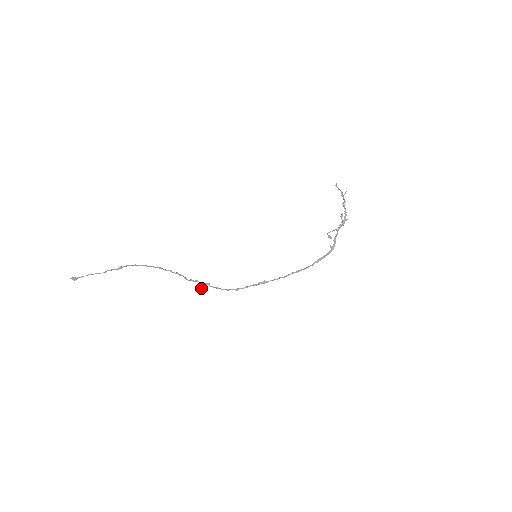
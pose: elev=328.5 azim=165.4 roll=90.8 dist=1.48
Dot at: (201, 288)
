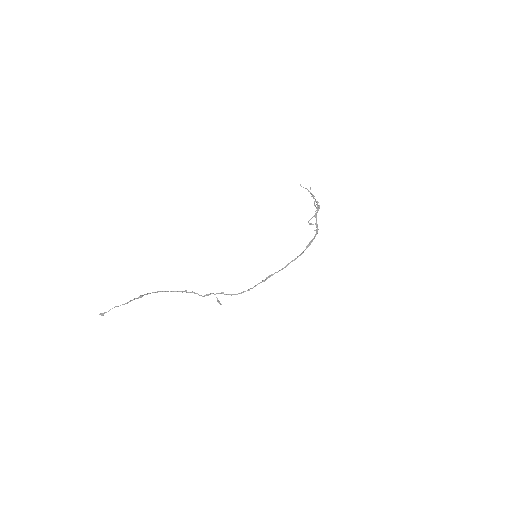
Dot at: (217, 300)
